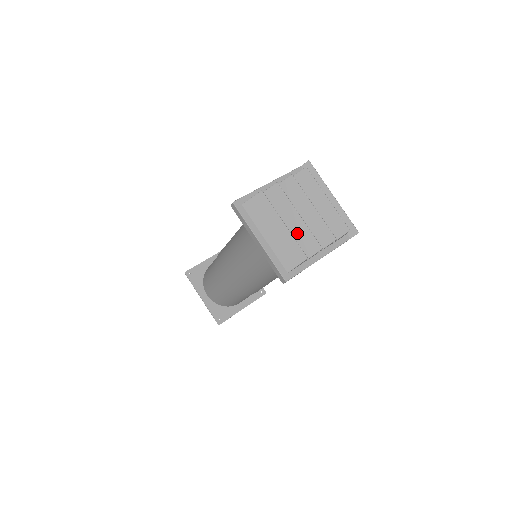
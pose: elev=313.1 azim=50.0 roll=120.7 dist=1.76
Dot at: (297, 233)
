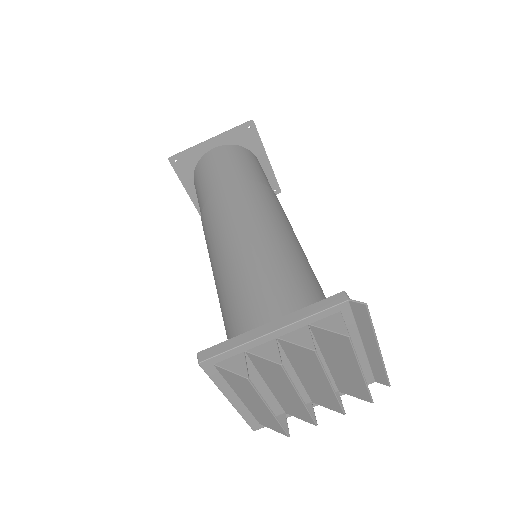
Dot at: (290, 402)
